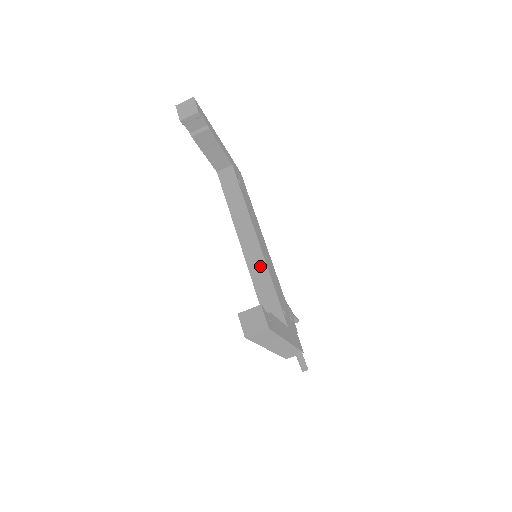
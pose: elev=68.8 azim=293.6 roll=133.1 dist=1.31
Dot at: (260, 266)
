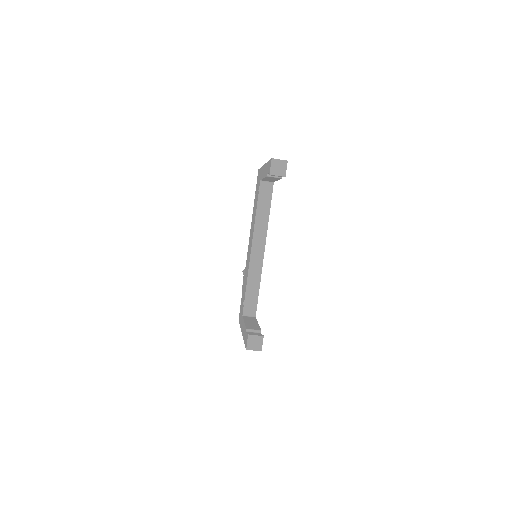
Dot at: (257, 270)
